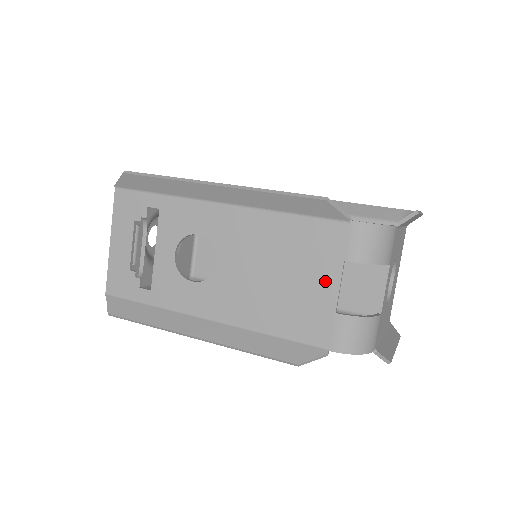
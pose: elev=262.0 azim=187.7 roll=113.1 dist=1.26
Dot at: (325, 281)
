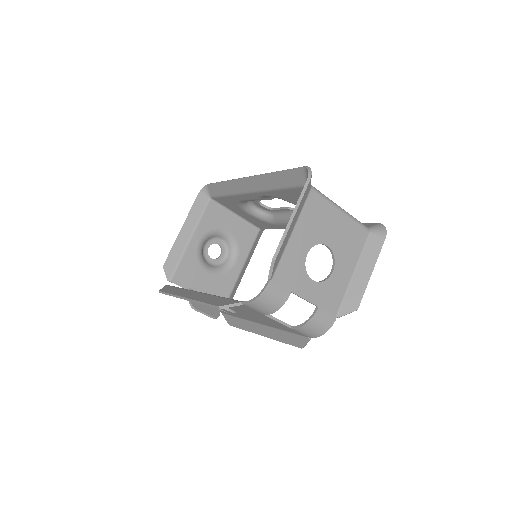
Dot at: (270, 319)
